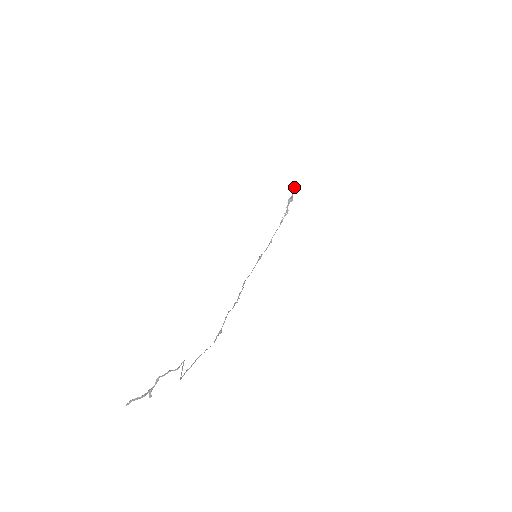
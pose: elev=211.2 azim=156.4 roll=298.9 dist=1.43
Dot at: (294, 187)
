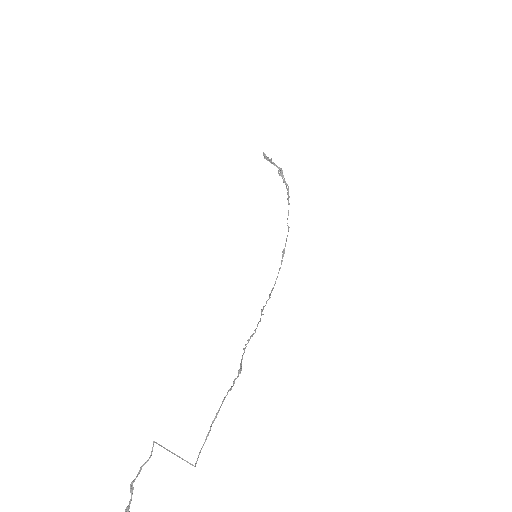
Dot at: (264, 158)
